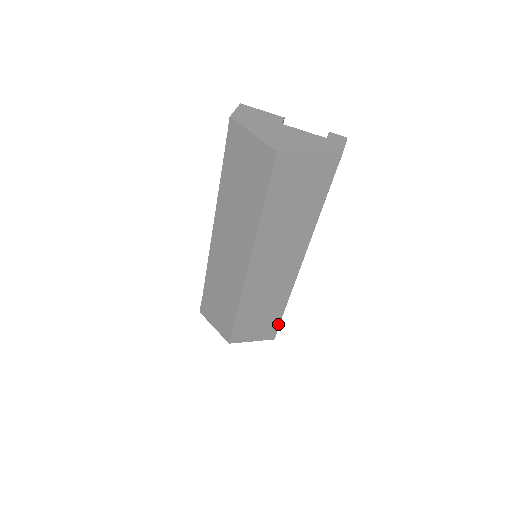
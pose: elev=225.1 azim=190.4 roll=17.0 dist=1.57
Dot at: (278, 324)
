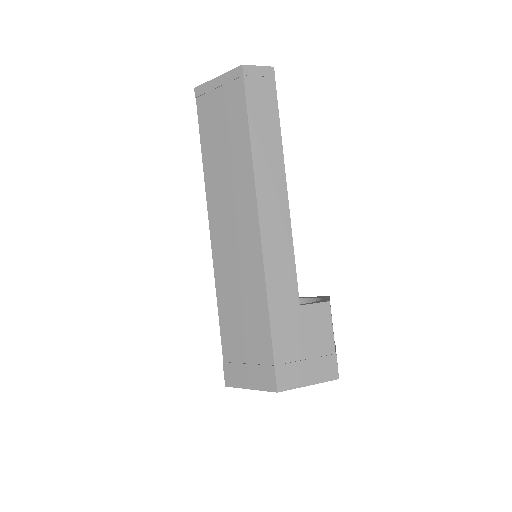
Dot at: (272, 353)
